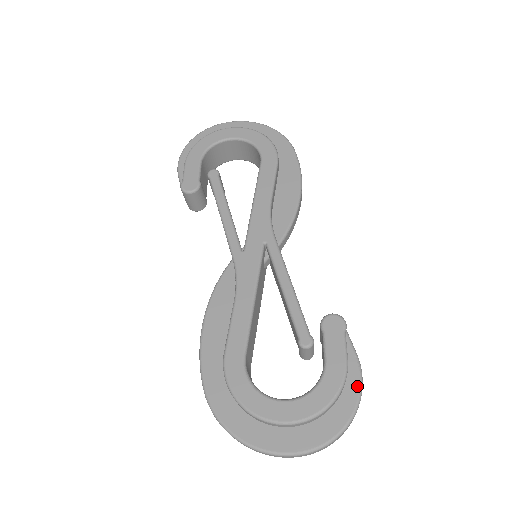
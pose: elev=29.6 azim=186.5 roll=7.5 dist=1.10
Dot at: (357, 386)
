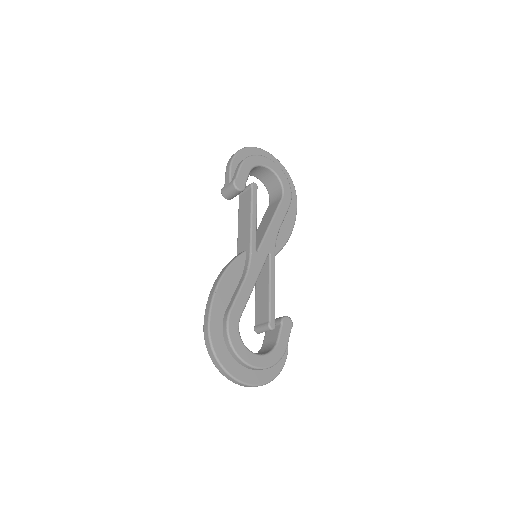
Dot at: (284, 361)
